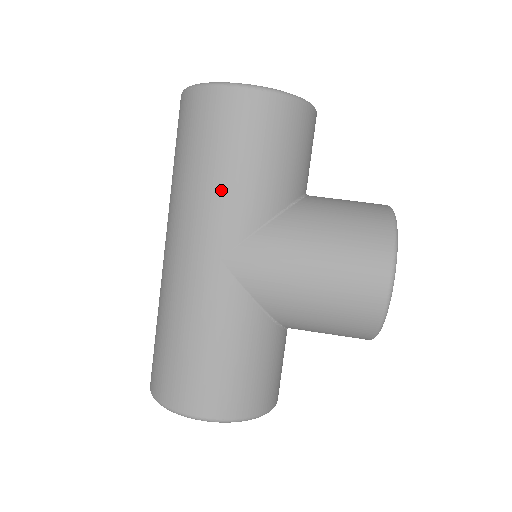
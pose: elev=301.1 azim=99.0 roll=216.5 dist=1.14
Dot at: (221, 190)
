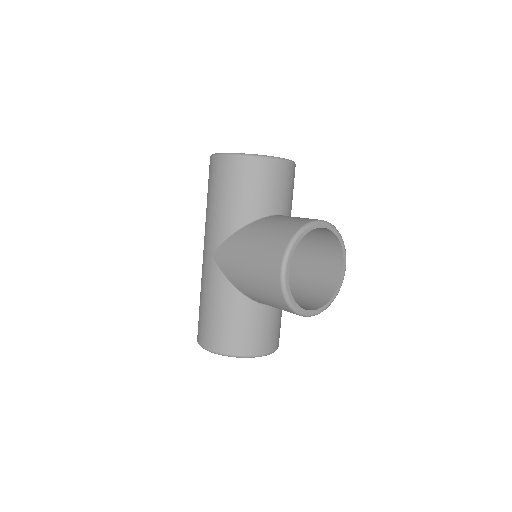
Dot at: (212, 215)
